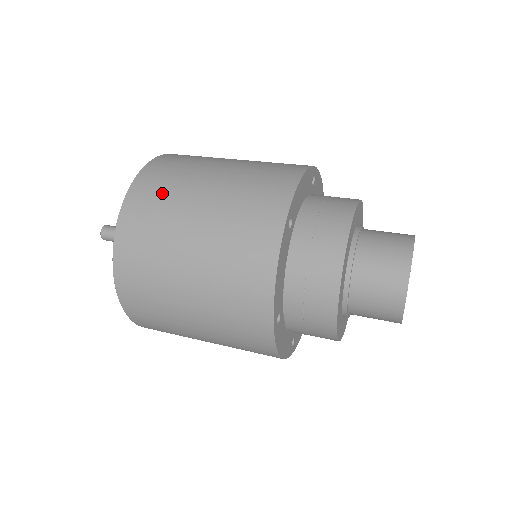
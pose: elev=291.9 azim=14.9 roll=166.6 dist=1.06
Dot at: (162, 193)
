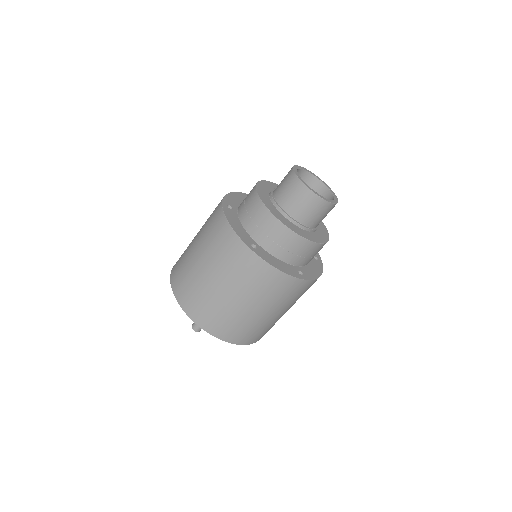
Dot at: (182, 256)
